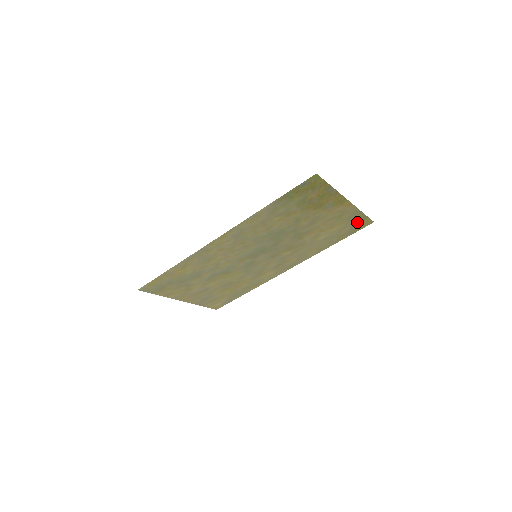
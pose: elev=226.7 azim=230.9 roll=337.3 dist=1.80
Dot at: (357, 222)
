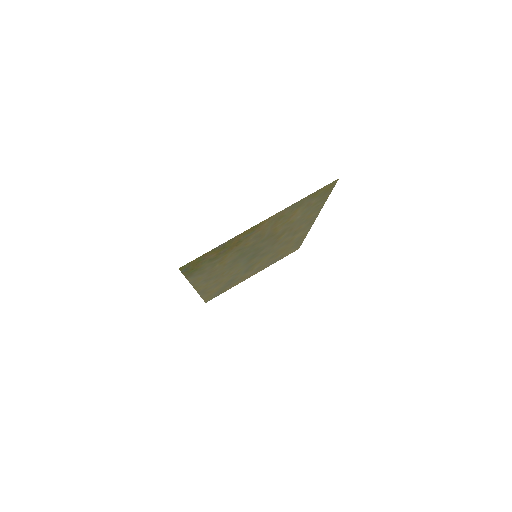
Dot at: (315, 195)
